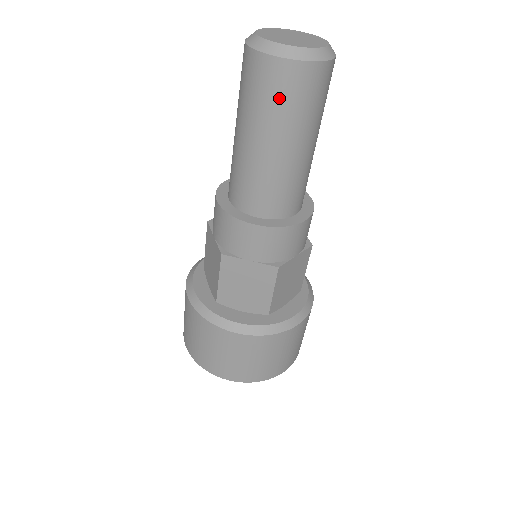
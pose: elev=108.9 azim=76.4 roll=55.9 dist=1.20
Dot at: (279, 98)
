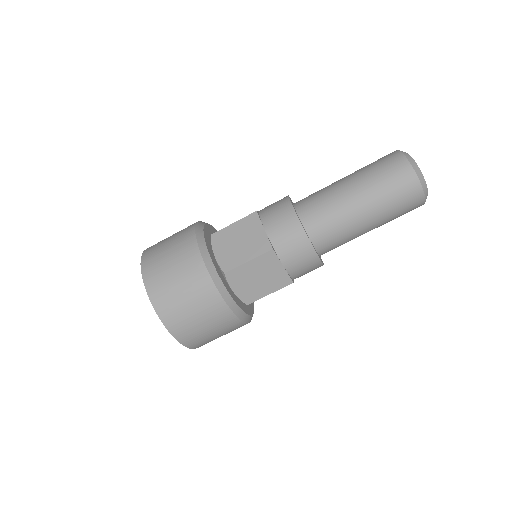
Dot at: (386, 174)
